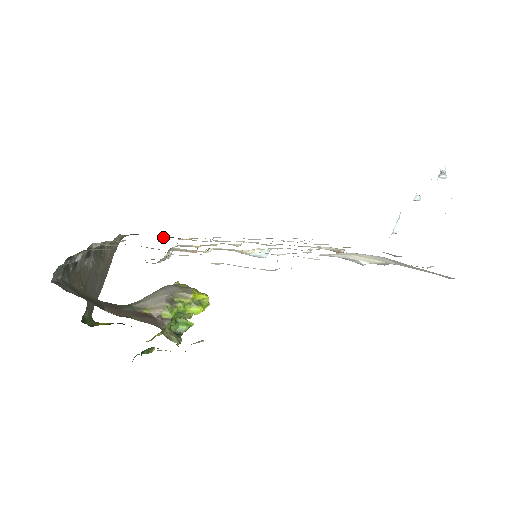
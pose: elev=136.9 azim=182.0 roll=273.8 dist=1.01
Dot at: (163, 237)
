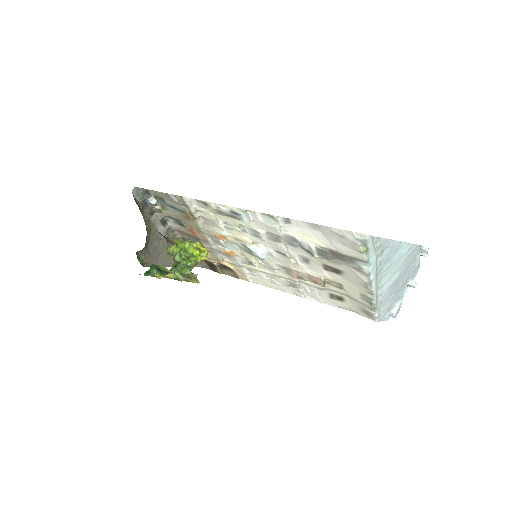
Dot at: (217, 263)
